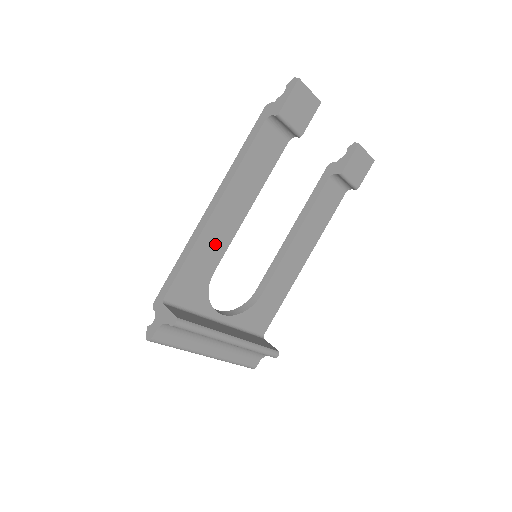
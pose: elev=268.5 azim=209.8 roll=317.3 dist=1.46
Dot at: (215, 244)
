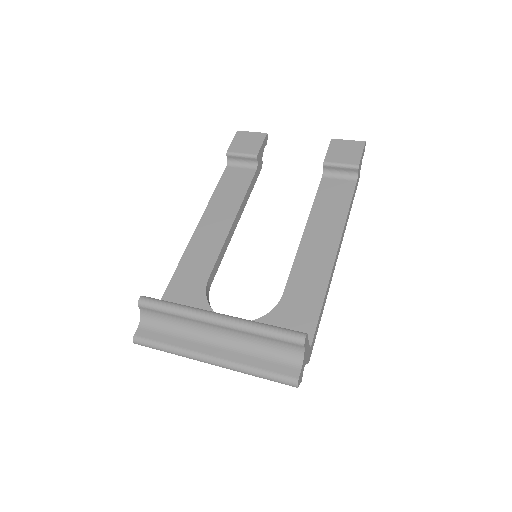
Dot at: (203, 255)
